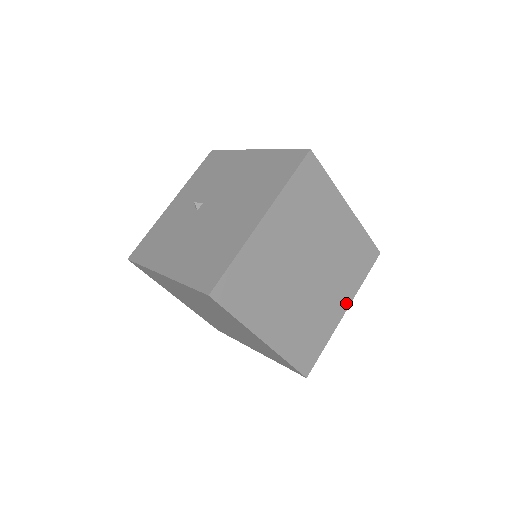
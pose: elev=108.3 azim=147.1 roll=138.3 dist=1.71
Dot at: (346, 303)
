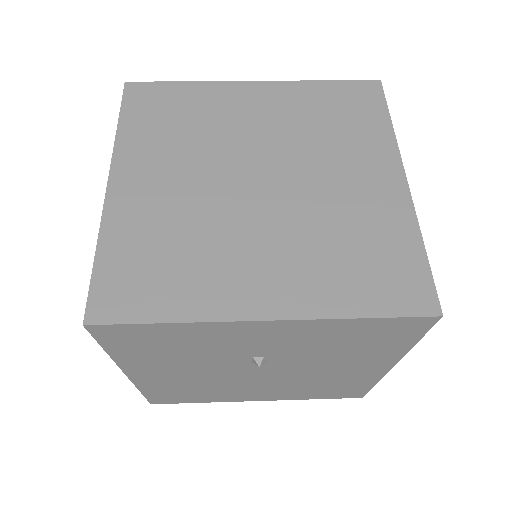
Dot at: (283, 307)
